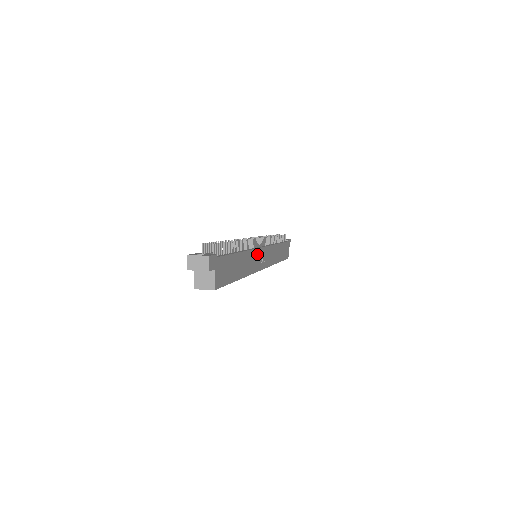
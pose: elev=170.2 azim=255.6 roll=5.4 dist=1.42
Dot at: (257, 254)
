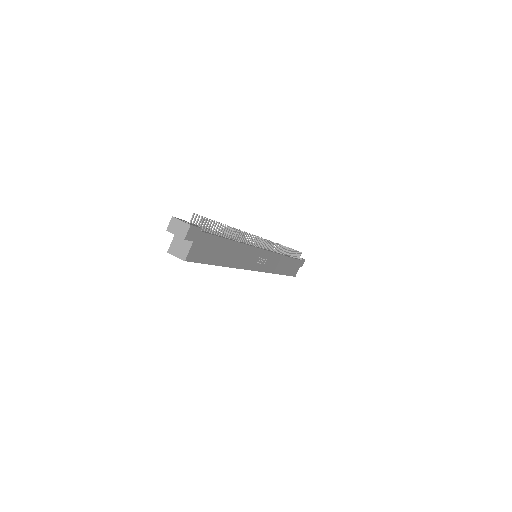
Dot at: (255, 253)
